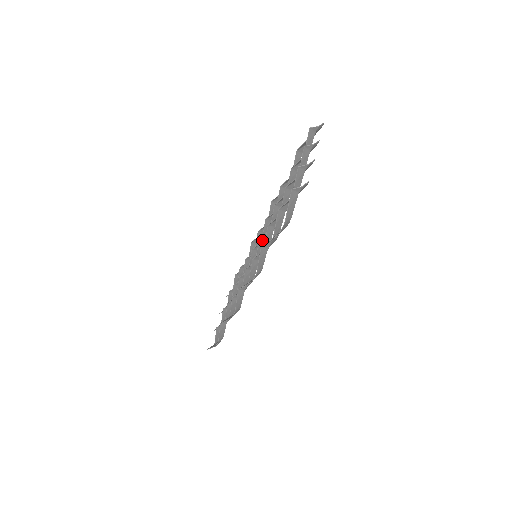
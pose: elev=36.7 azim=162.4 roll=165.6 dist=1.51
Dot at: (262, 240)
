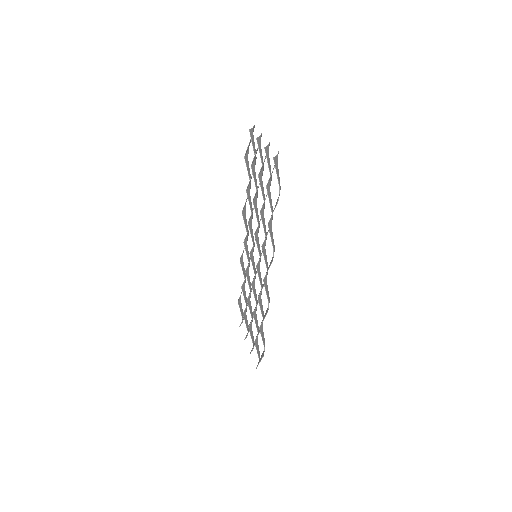
Dot at: (256, 236)
